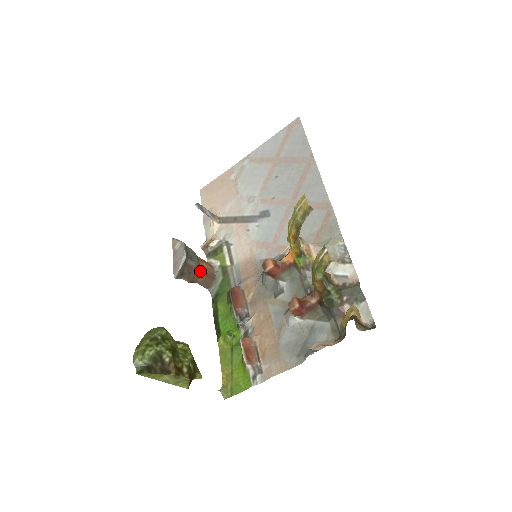
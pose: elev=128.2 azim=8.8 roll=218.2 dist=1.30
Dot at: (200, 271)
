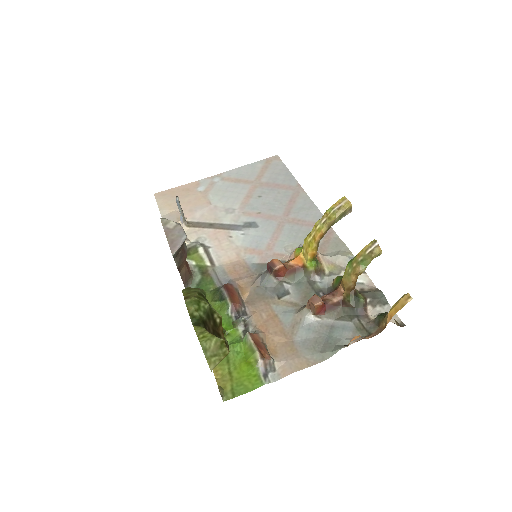
Dot at: (185, 261)
